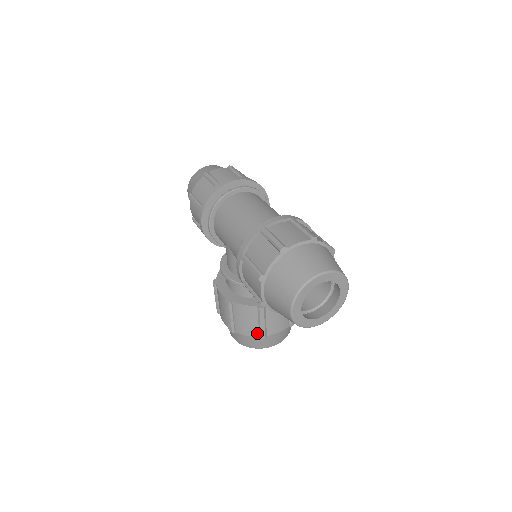
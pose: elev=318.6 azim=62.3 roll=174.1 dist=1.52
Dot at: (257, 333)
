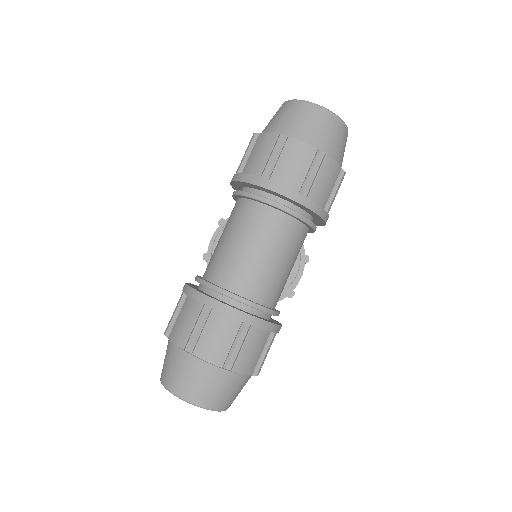
Dot at: occluded
